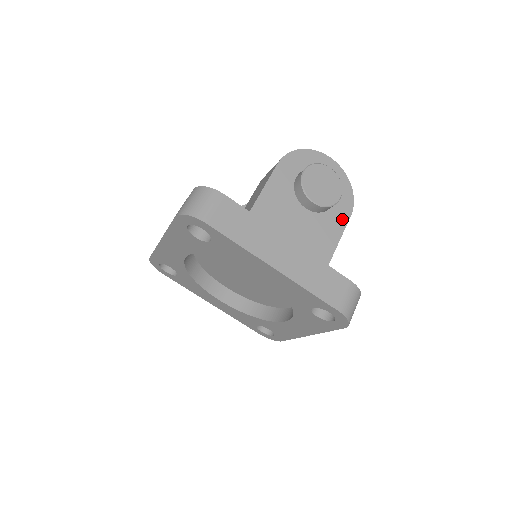
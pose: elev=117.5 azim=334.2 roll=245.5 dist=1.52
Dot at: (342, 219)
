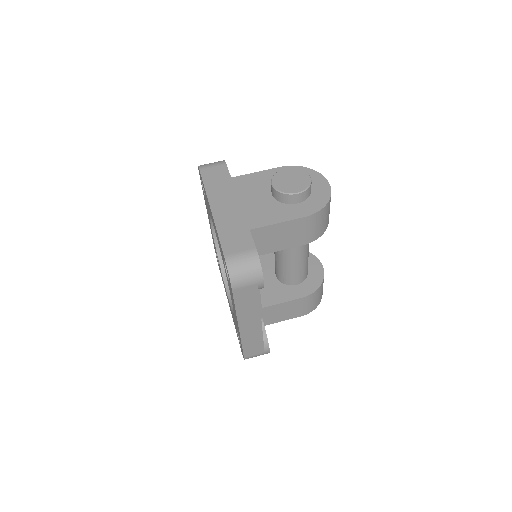
Dot at: (295, 214)
